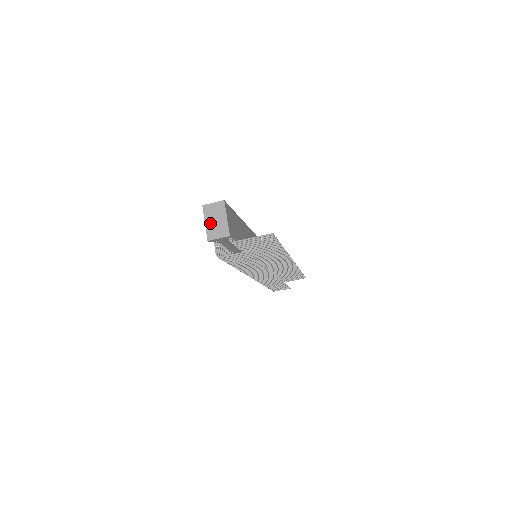
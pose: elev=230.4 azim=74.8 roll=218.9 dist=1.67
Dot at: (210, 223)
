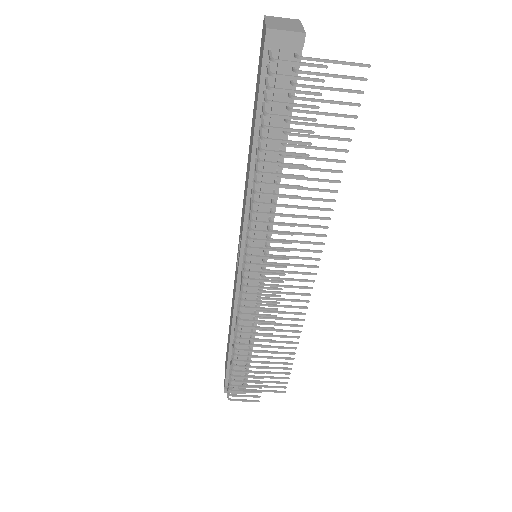
Dot at: (274, 23)
